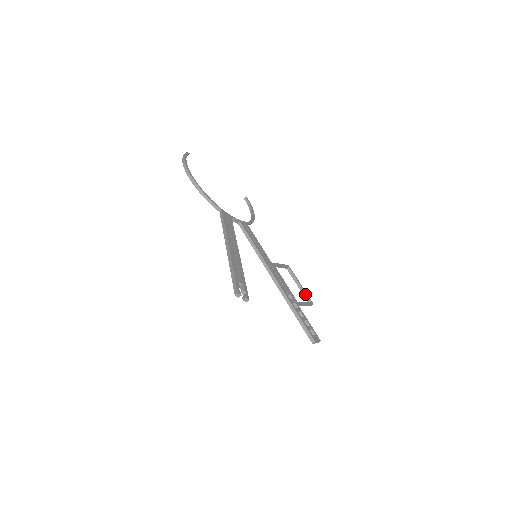
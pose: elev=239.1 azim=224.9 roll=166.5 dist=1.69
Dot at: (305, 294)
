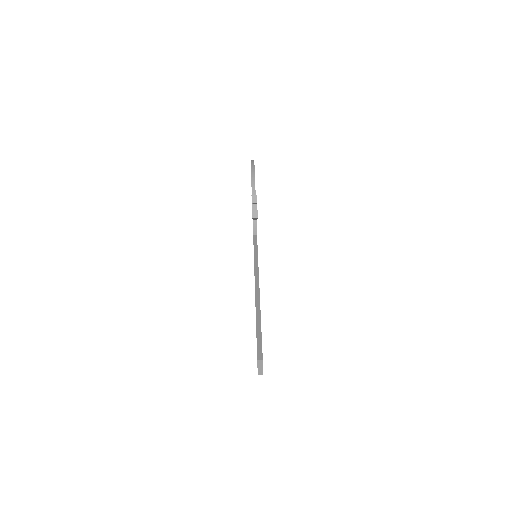
Dot at: occluded
